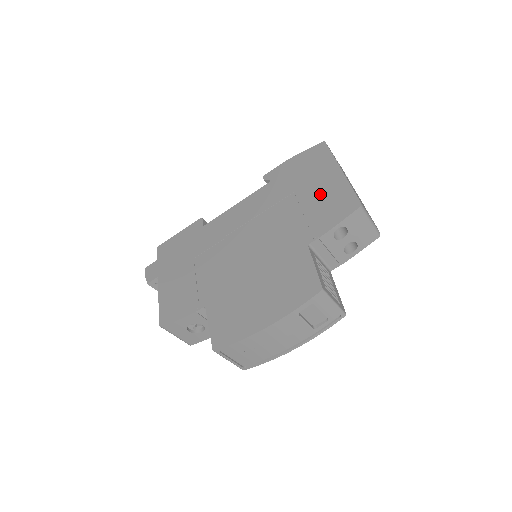
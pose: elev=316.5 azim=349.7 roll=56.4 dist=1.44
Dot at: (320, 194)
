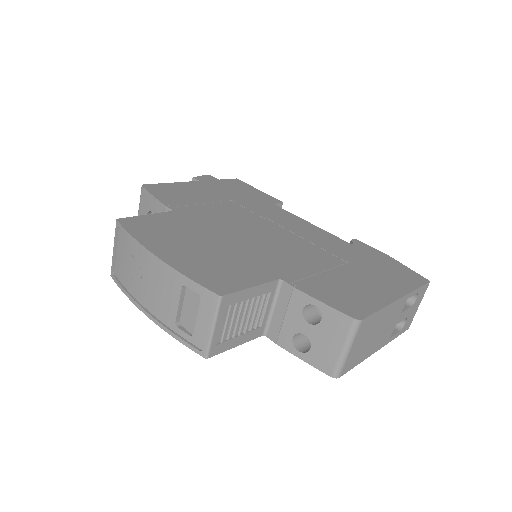
Dot at: (356, 283)
